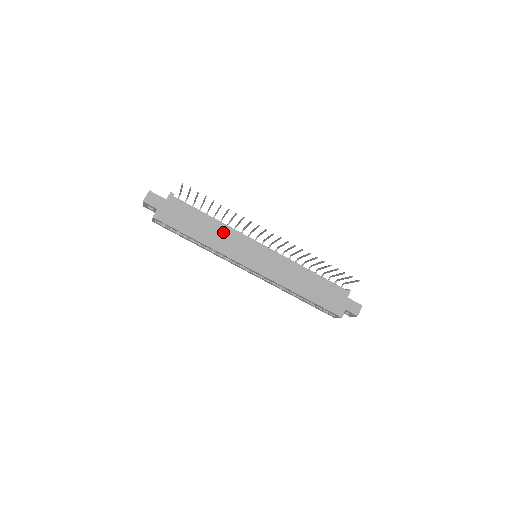
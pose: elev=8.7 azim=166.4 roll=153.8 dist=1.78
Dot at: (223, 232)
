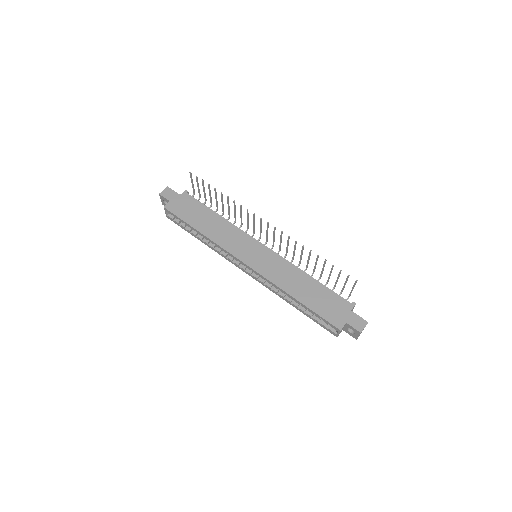
Dot at: (226, 228)
